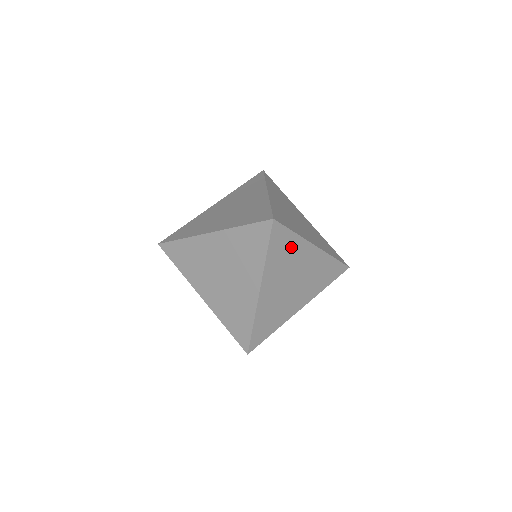
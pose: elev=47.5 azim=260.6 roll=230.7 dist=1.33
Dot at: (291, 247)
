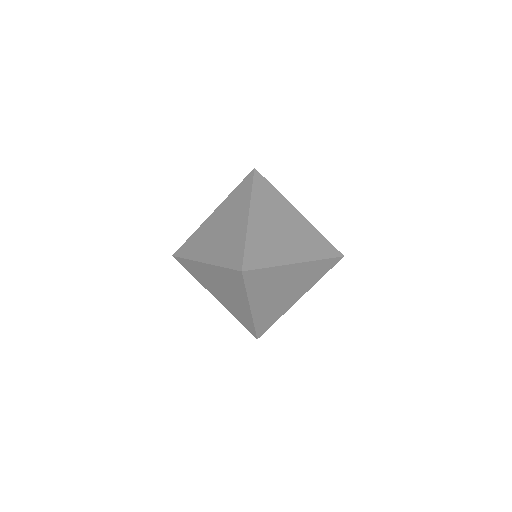
Dot at: (270, 276)
